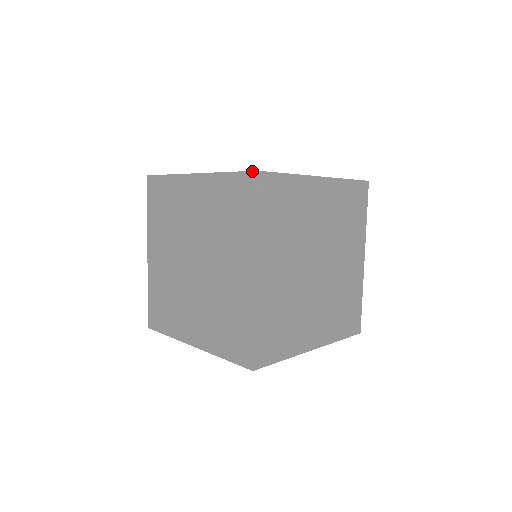
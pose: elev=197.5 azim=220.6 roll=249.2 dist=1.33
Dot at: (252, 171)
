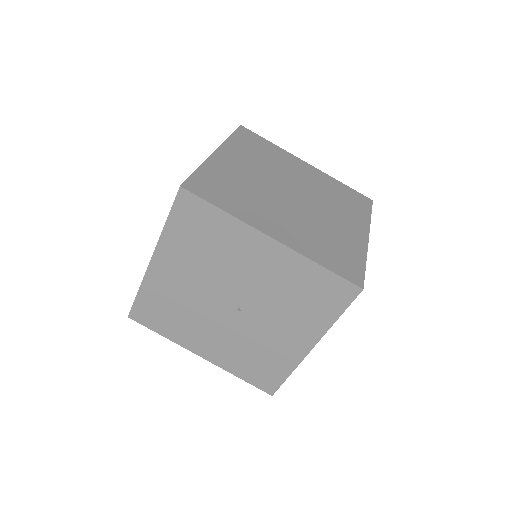
Dot at: occluded
